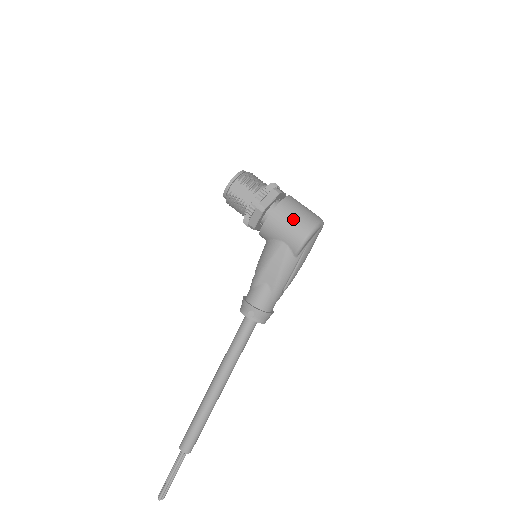
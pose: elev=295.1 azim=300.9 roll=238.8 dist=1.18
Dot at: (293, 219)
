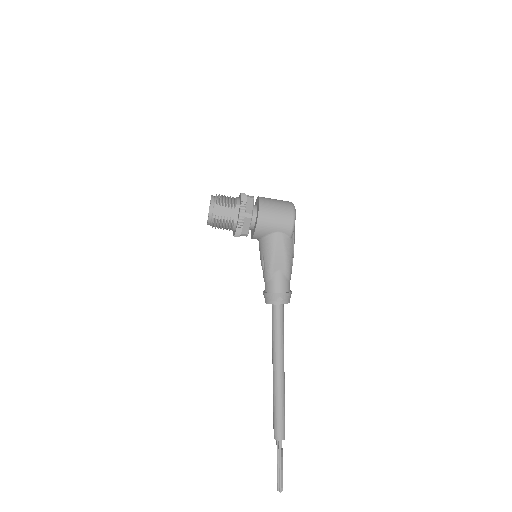
Dot at: (277, 211)
